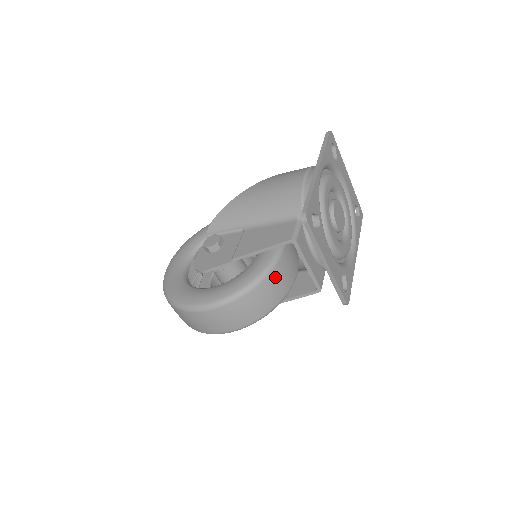
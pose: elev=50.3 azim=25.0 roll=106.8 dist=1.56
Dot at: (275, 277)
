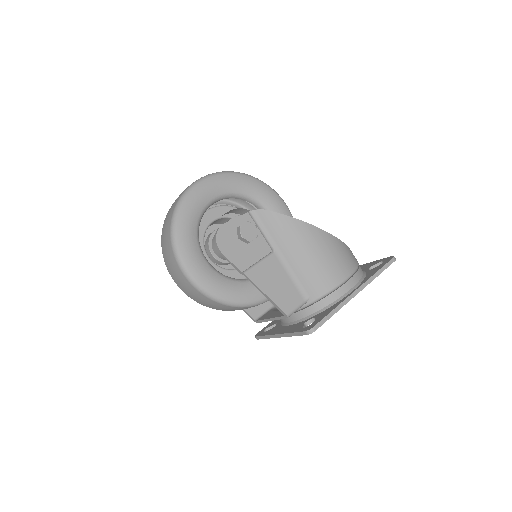
Dot at: occluded
